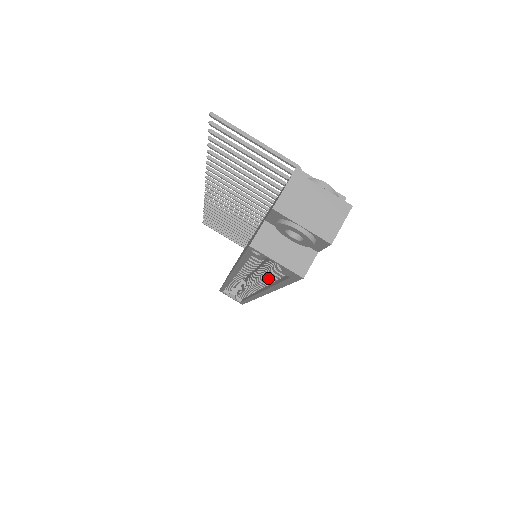
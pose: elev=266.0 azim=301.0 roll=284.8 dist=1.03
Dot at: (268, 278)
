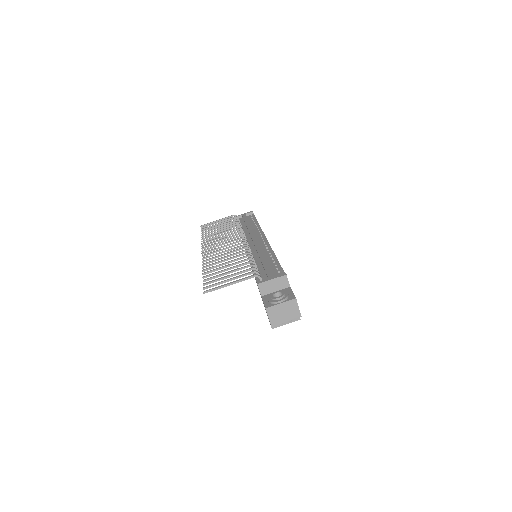
Dot at: occluded
